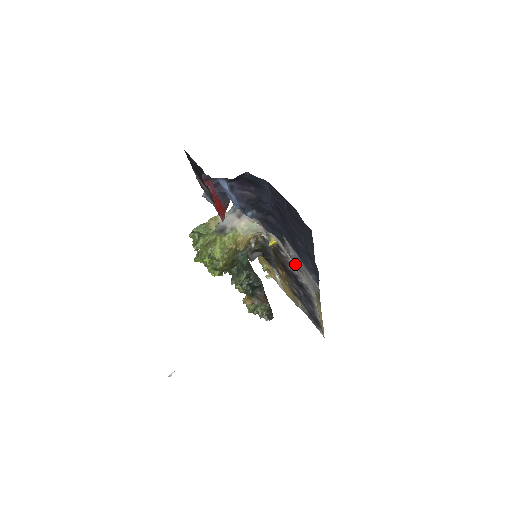
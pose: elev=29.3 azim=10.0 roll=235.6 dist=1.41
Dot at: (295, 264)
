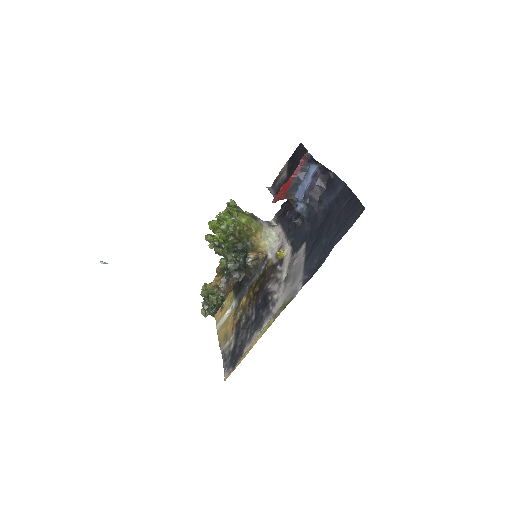
Dot at: (288, 273)
